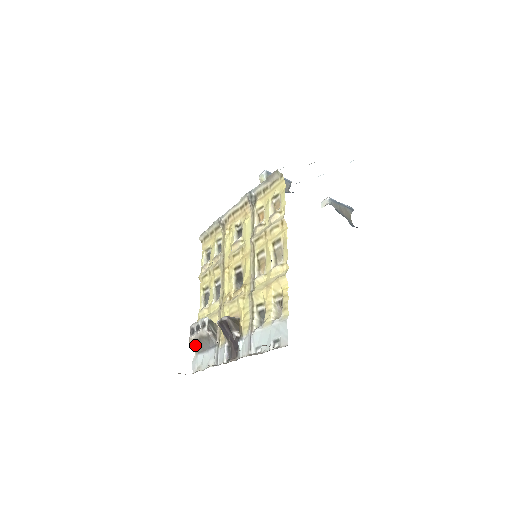
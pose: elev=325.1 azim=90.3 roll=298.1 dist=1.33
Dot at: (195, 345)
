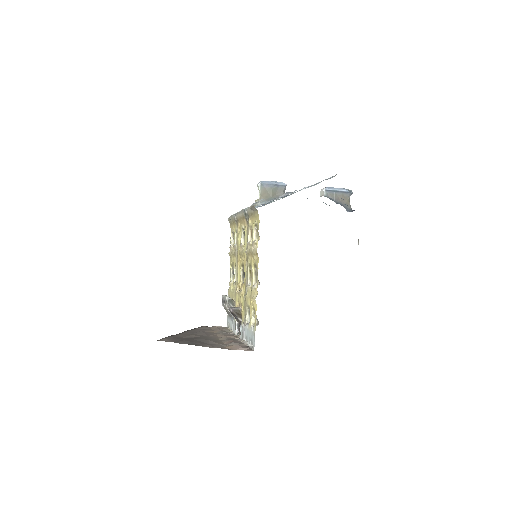
Dot at: occluded
